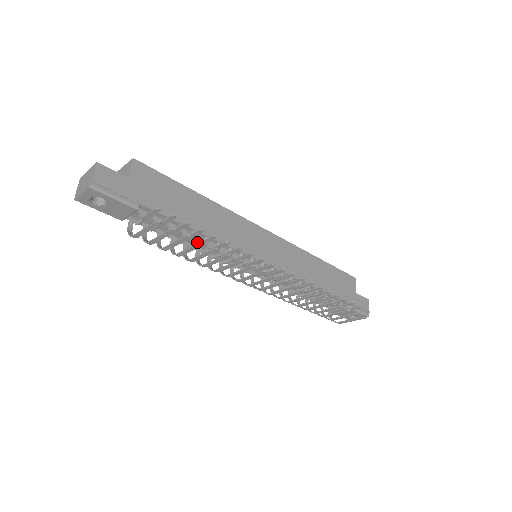
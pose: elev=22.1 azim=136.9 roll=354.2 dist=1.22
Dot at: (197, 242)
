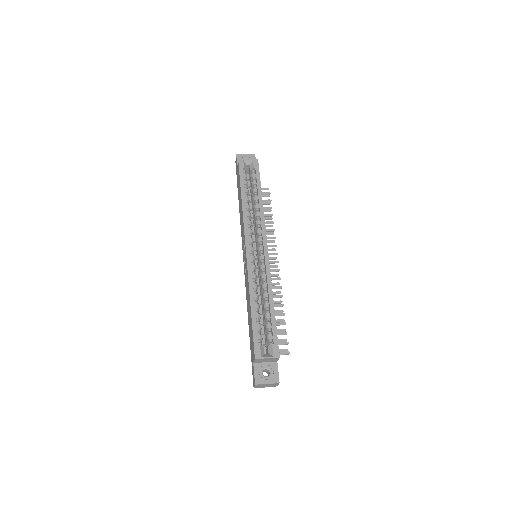
Dot at: occluded
